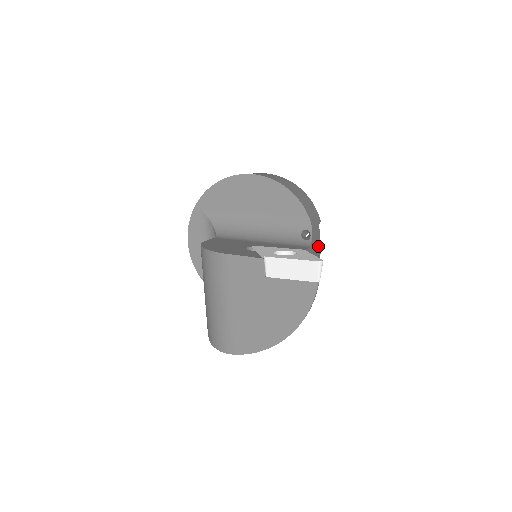
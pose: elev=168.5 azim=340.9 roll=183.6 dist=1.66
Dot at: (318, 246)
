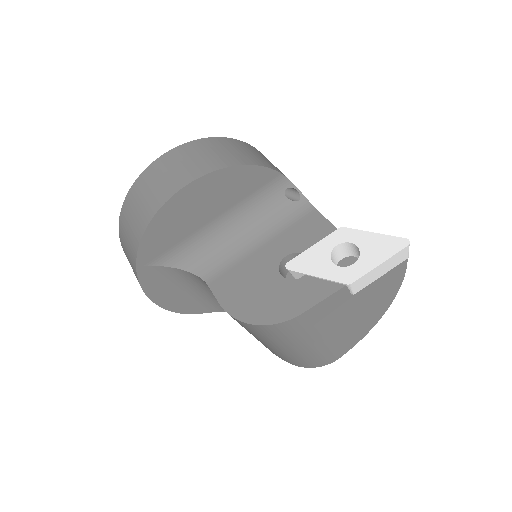
Dot at: occluded
